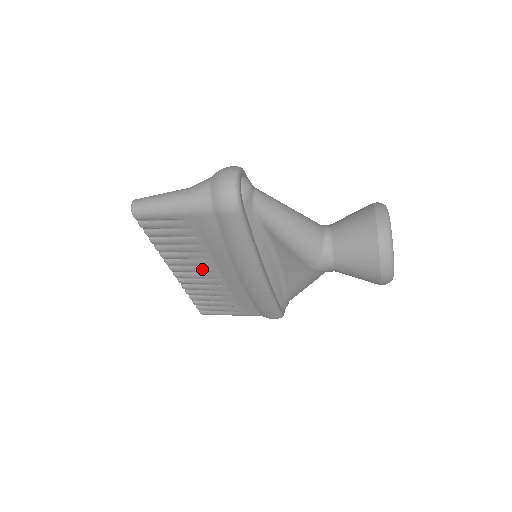
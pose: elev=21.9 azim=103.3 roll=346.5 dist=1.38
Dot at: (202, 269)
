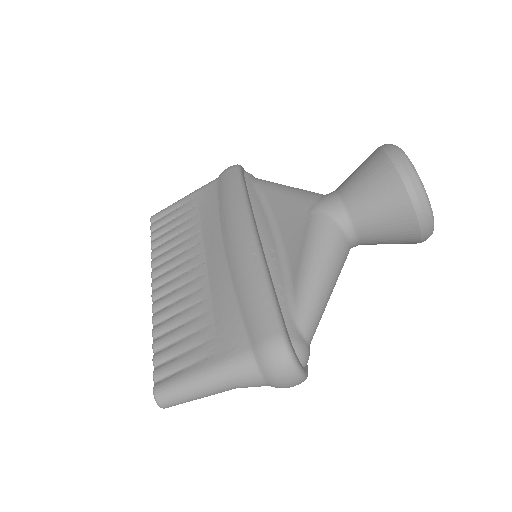
Dot at: (187, 265)
